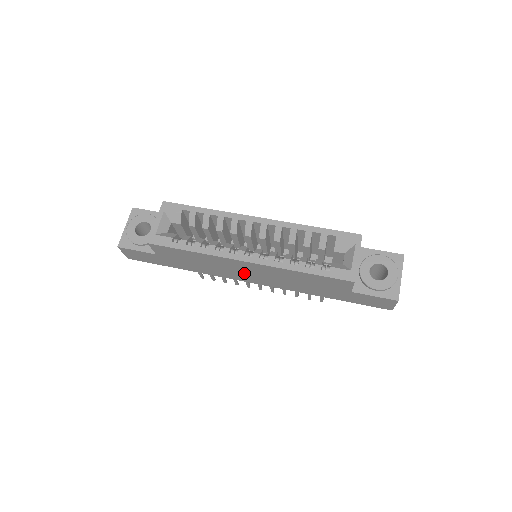
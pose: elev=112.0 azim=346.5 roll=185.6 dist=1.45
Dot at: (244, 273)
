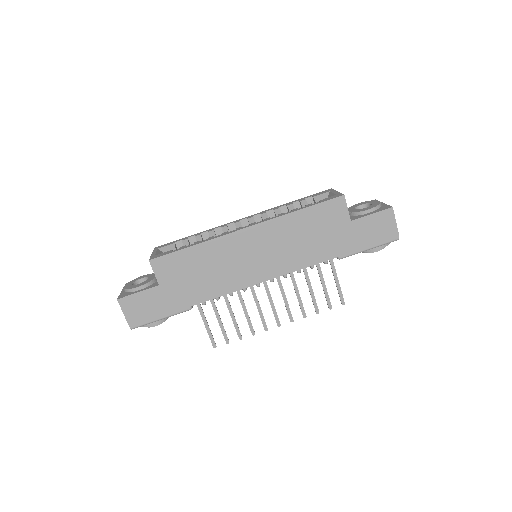
Dot at: (251, 261)
